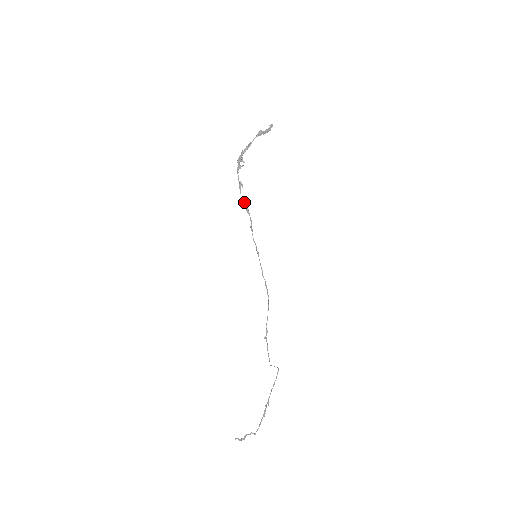
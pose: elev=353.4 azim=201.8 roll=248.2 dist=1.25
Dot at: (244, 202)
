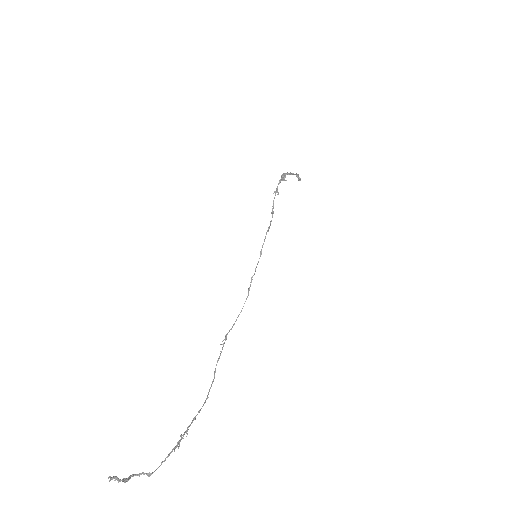
Dot at: occluded
